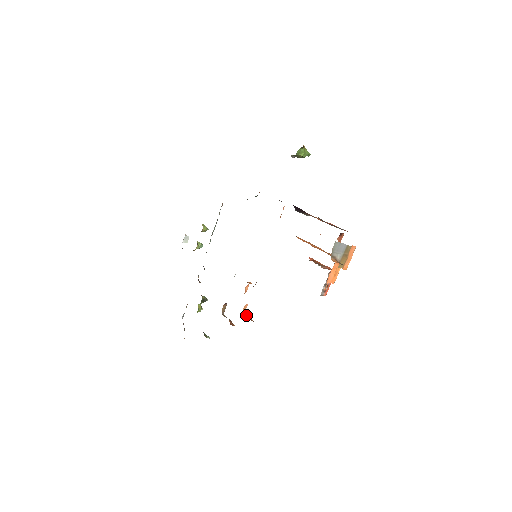
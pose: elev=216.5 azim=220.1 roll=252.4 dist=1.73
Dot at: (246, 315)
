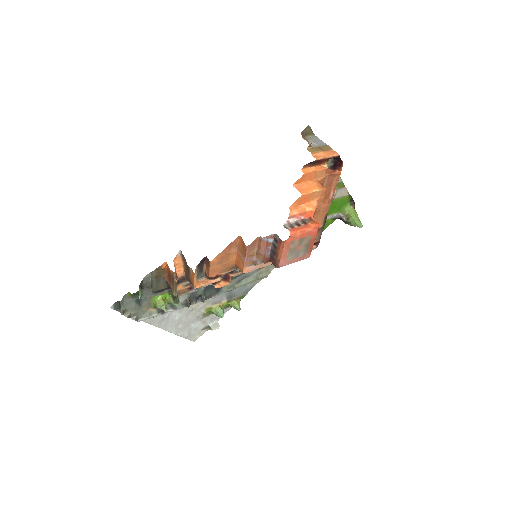
Dot at: (196, 283)
